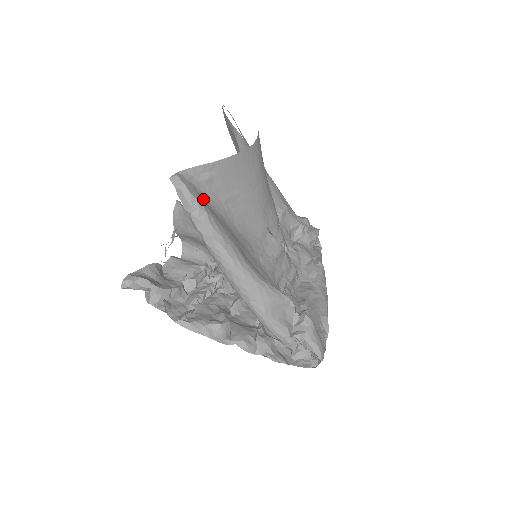
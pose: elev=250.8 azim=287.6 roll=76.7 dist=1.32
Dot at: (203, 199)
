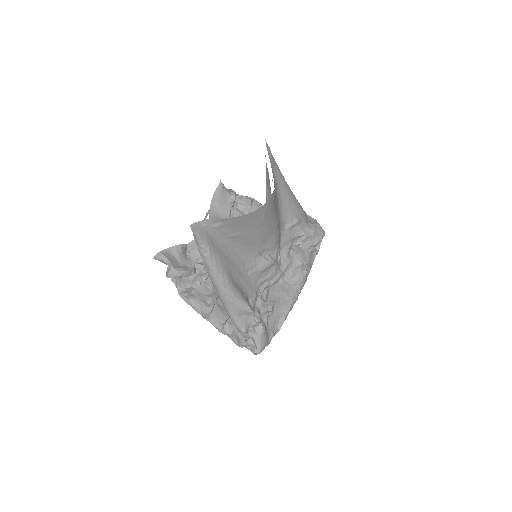
Dot at: (212, 239)
